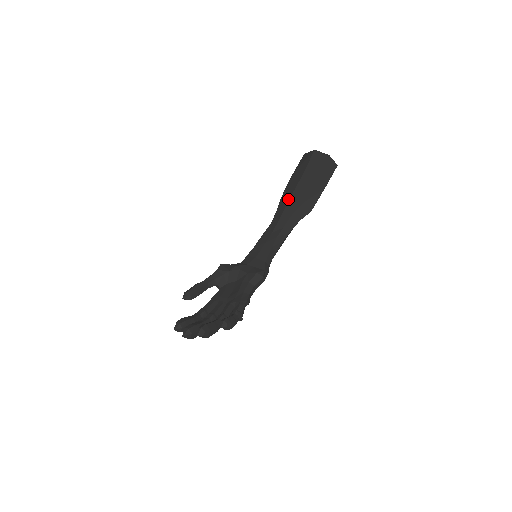
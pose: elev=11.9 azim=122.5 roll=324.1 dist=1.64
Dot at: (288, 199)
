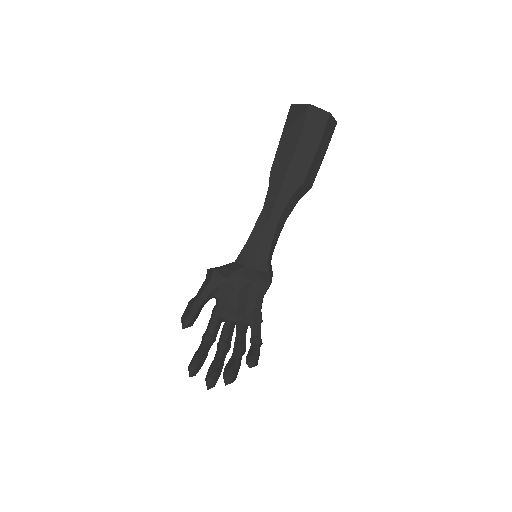
Dot at: (283, 176)
